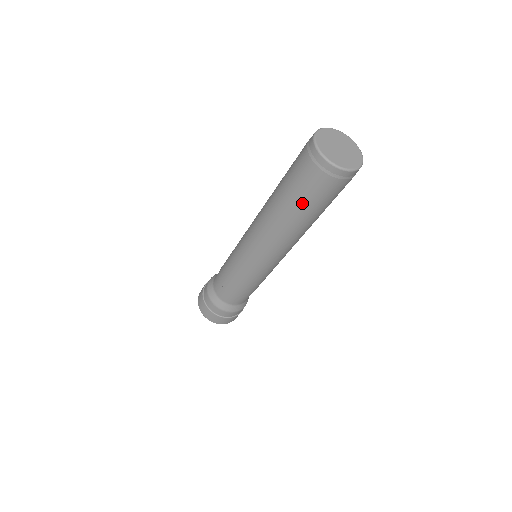
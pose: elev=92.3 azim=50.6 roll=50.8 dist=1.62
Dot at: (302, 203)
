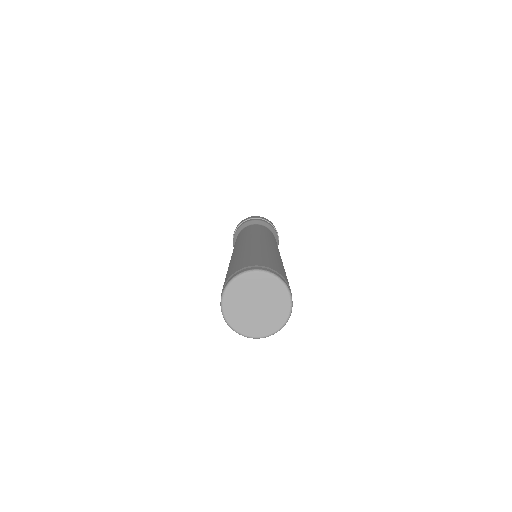
Dot at: occluded
